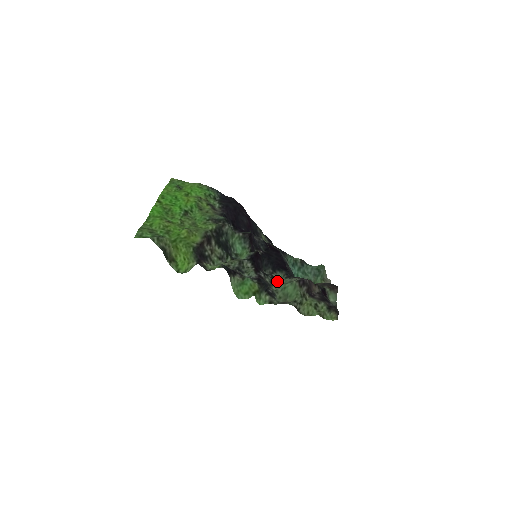
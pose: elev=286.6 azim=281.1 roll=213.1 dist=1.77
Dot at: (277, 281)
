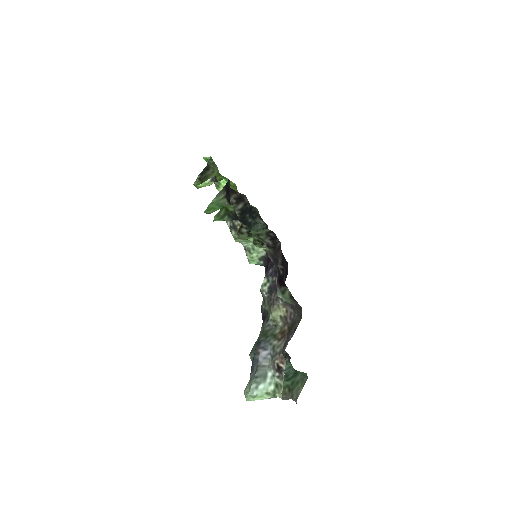
Dot at: (249, 262)
